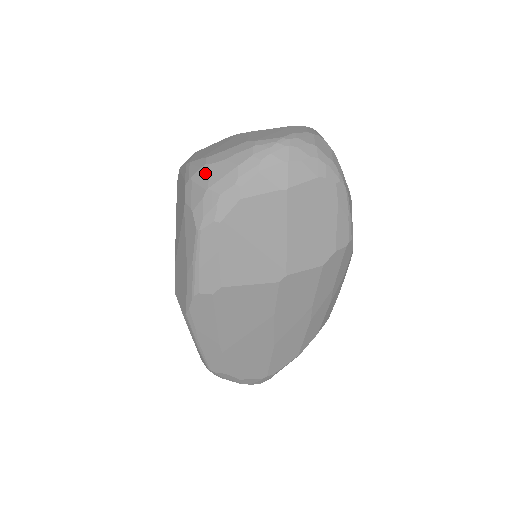
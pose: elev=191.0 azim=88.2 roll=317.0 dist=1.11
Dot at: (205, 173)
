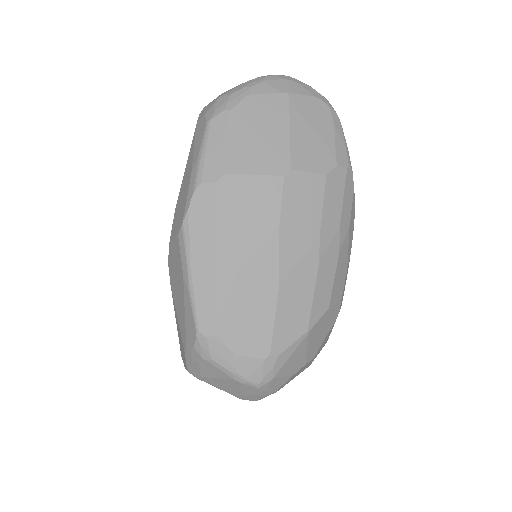
Dot at: (218, 96)
